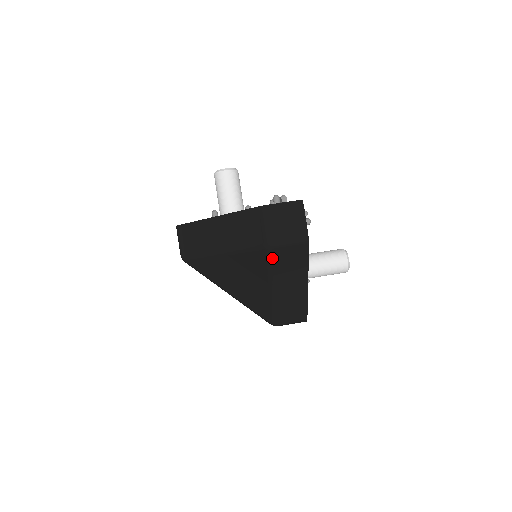
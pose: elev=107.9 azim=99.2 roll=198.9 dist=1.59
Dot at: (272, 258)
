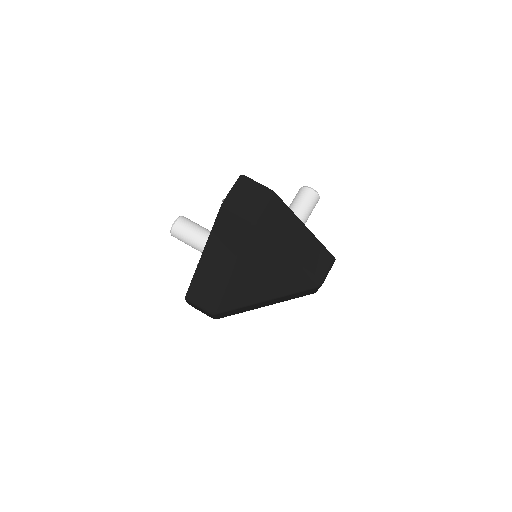
Dot at: (266, 229)
